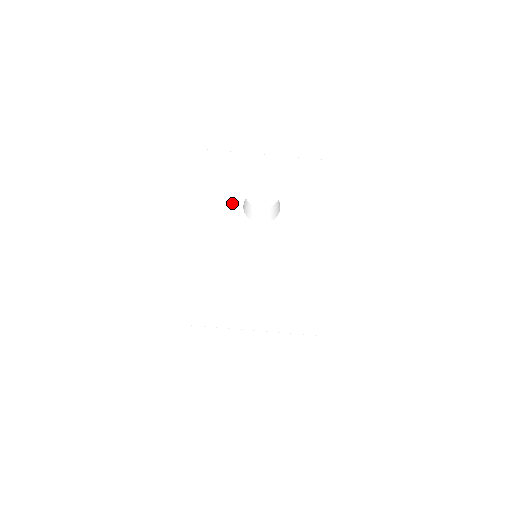
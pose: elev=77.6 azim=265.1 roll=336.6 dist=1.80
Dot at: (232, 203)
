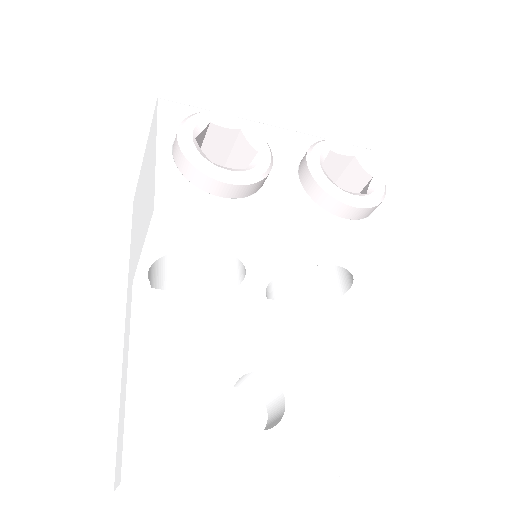
Dot at: occluded
